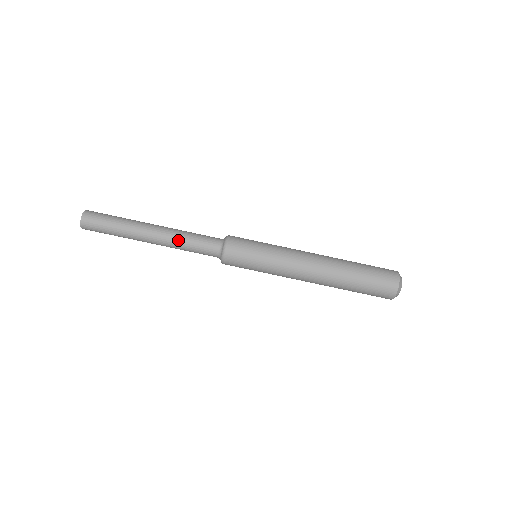
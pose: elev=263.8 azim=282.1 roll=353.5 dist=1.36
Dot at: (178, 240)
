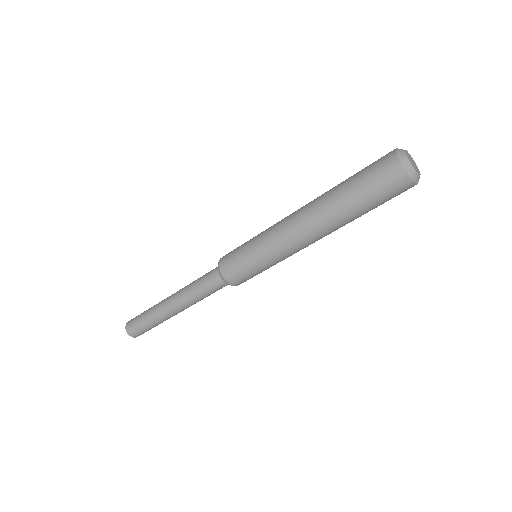
Dot at: (196, 301)
